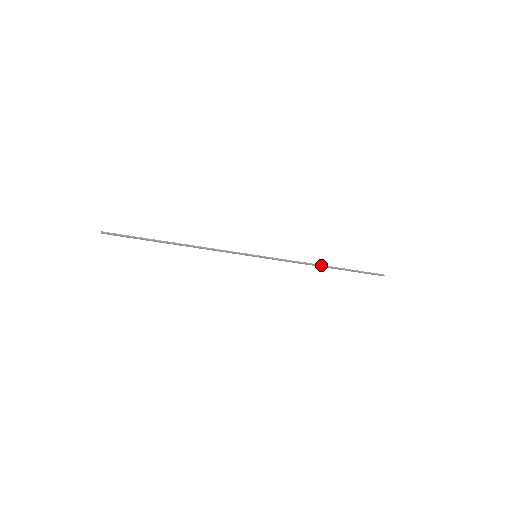
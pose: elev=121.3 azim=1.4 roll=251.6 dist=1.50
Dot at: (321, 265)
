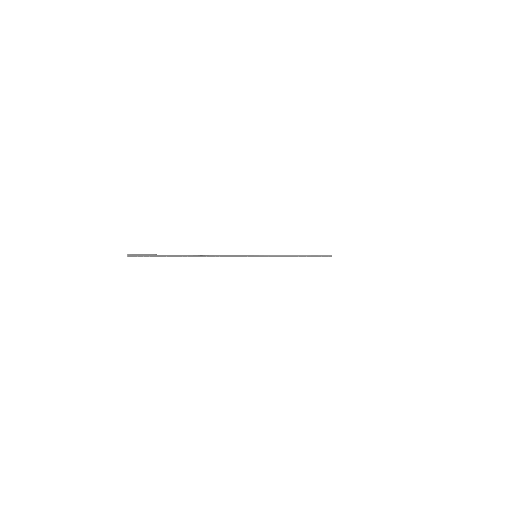
Dot at: (297, 255)
